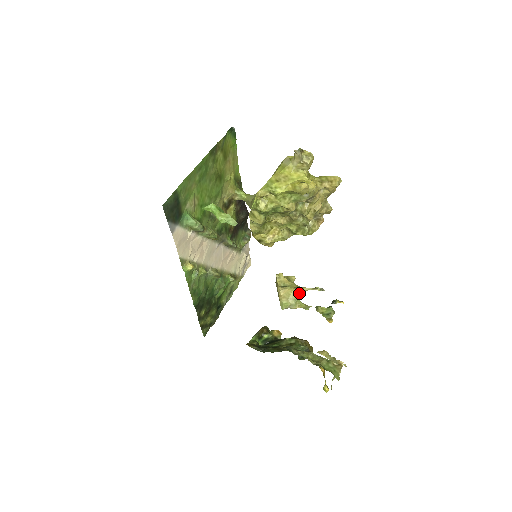
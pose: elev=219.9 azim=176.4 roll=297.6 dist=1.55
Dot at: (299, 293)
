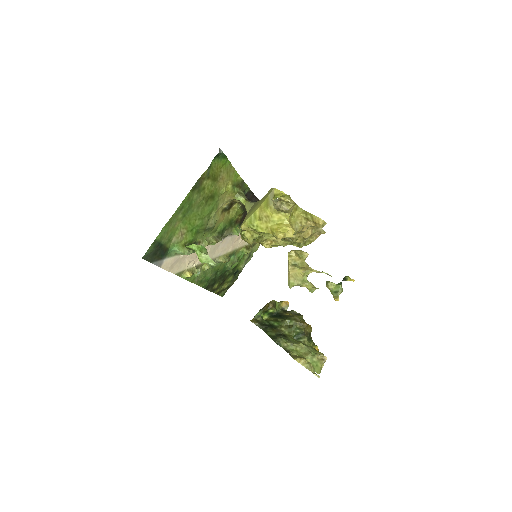
Dot at: (307, 274)
